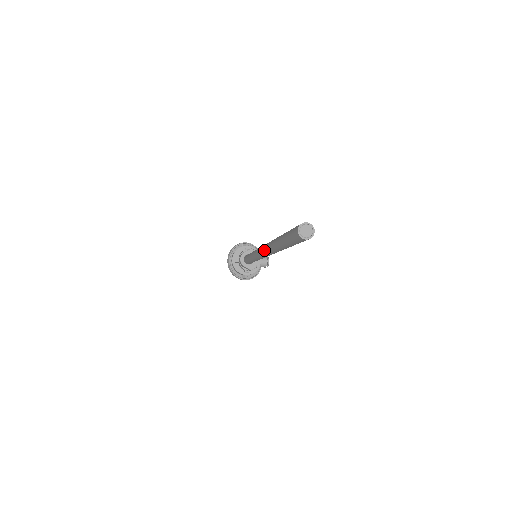
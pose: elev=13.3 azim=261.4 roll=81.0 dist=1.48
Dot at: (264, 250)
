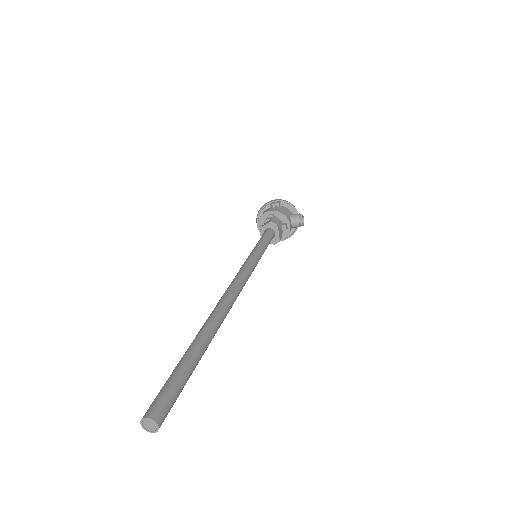
Dot at: occluded
